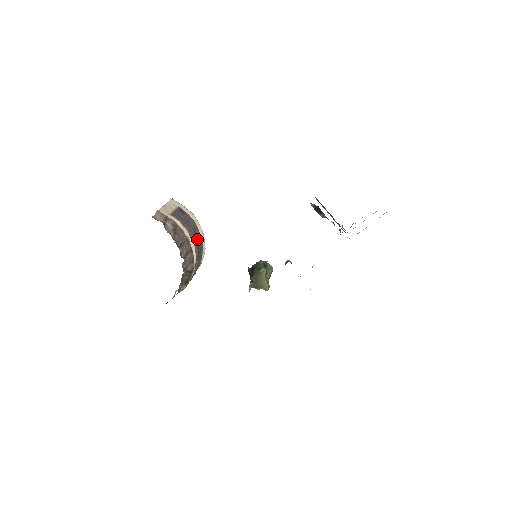
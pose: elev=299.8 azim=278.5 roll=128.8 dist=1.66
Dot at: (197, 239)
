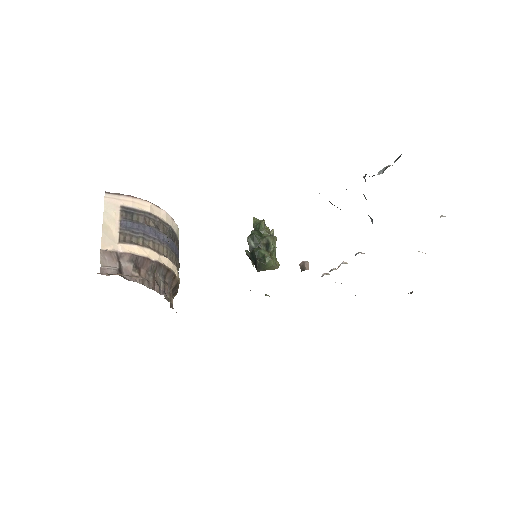
Dot at: (166, 239)
